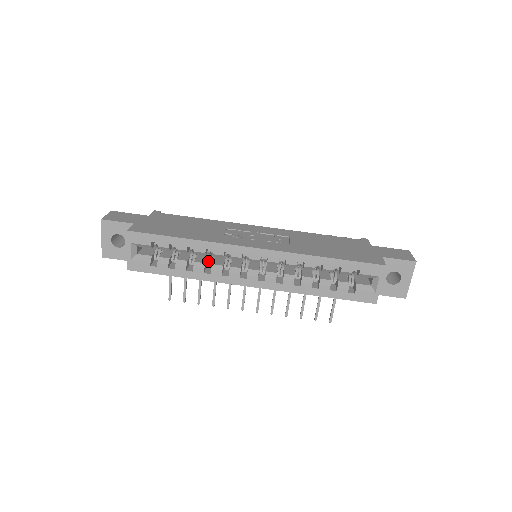
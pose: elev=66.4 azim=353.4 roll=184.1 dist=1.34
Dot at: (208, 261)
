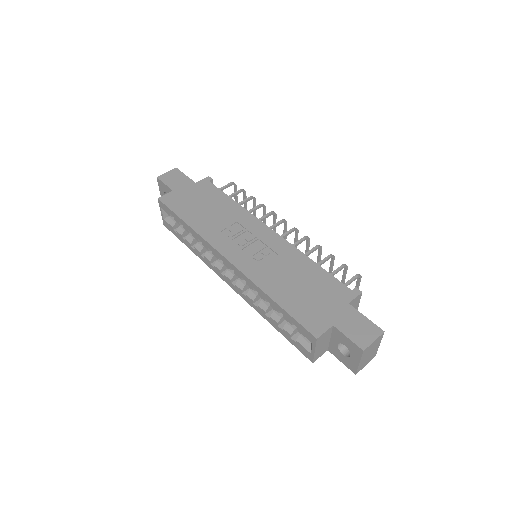
Dot at: occluded
